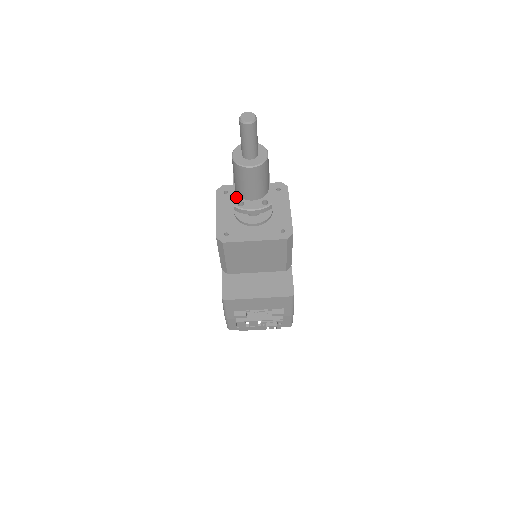
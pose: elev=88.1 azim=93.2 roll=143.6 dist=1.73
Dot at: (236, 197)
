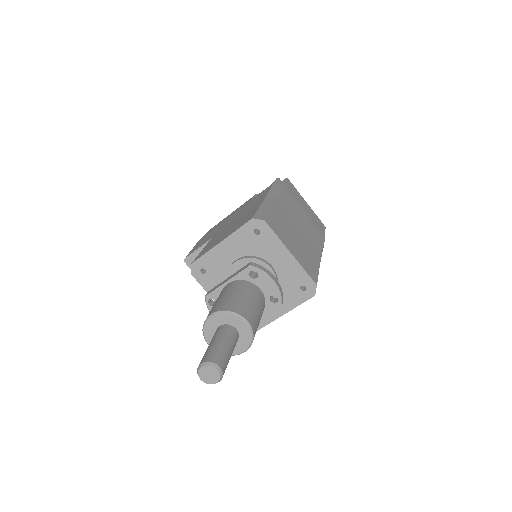
Dot at: (217, 292)
